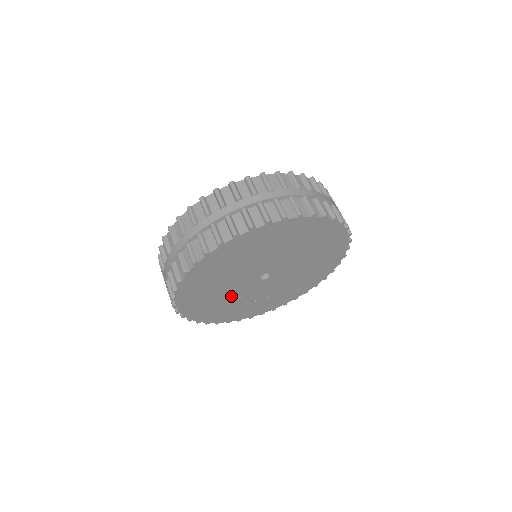
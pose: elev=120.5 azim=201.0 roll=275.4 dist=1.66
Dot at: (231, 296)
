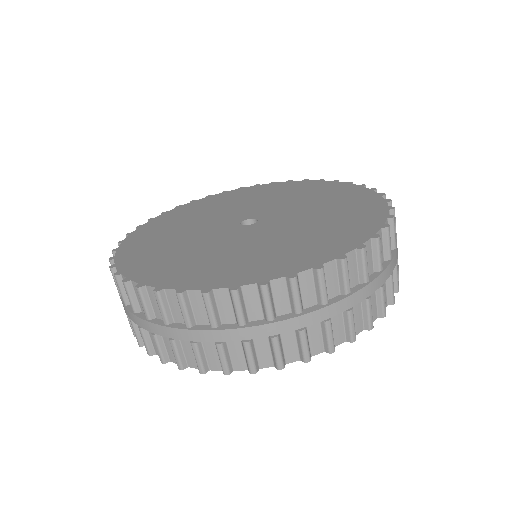
Dot at: occluded
